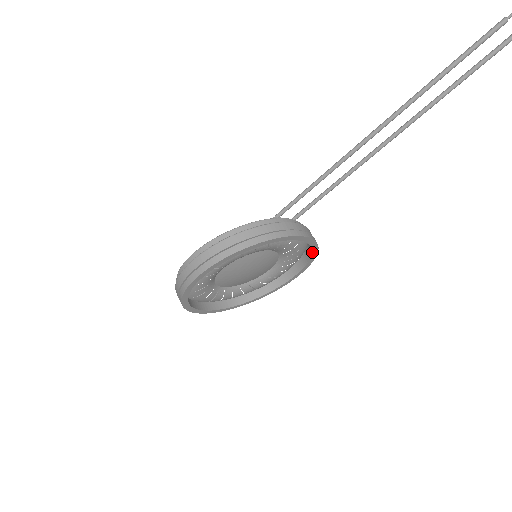
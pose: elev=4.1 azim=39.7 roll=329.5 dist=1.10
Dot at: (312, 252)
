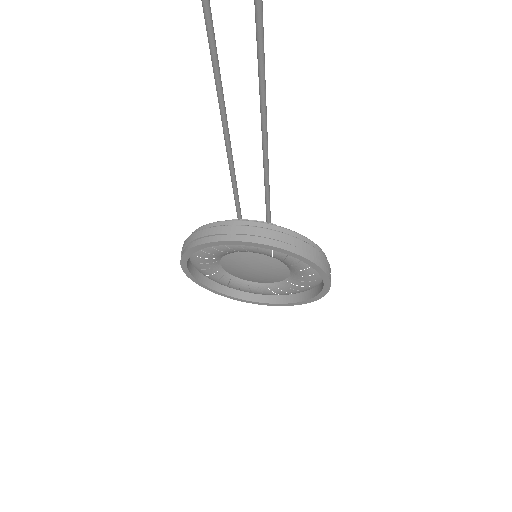
Dot at: (300, 259)
